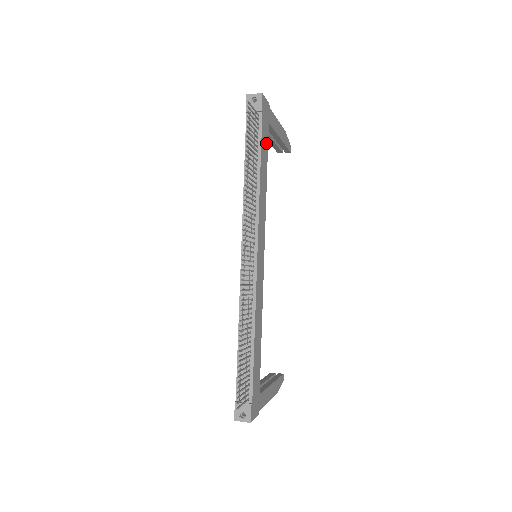
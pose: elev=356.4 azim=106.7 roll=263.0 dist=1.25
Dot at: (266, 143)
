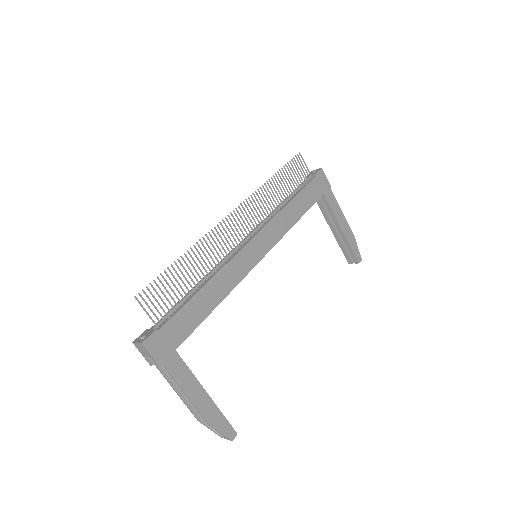
Dot at: (312, 199)
